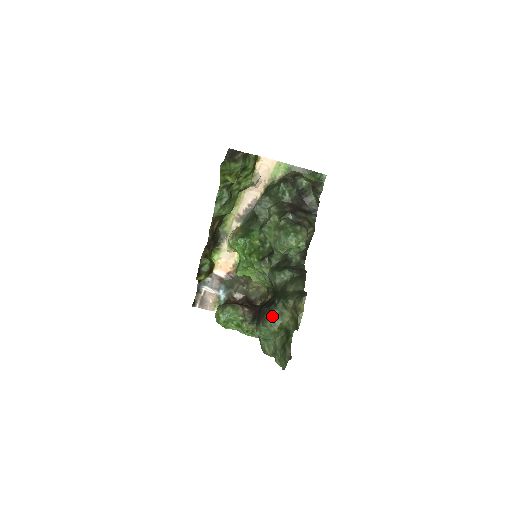
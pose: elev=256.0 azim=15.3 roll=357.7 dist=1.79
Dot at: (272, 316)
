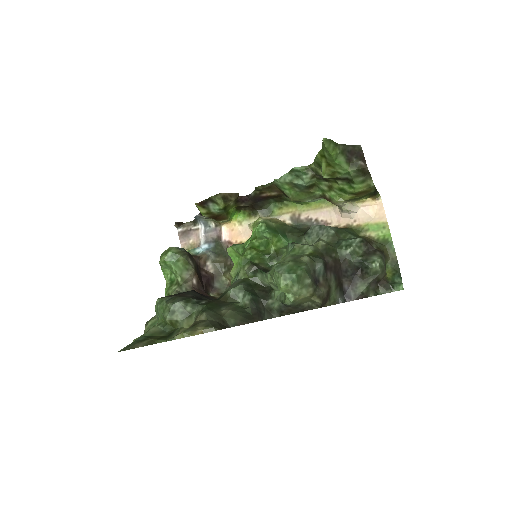
Dot at: (181, 305)
